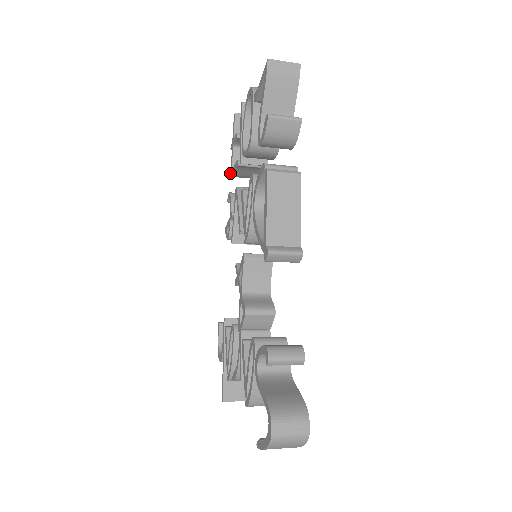
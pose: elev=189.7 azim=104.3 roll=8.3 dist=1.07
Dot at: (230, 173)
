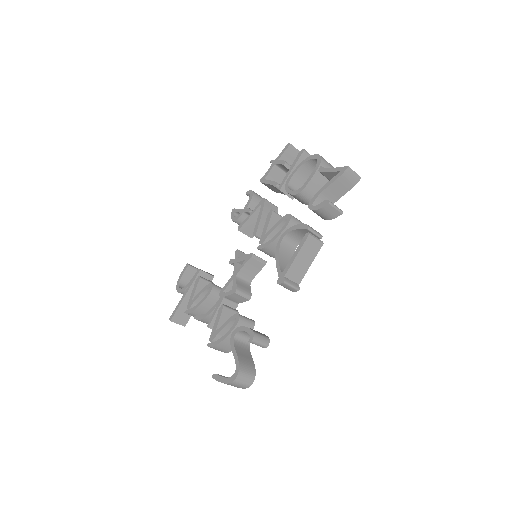
Dot at: (261, 179)
